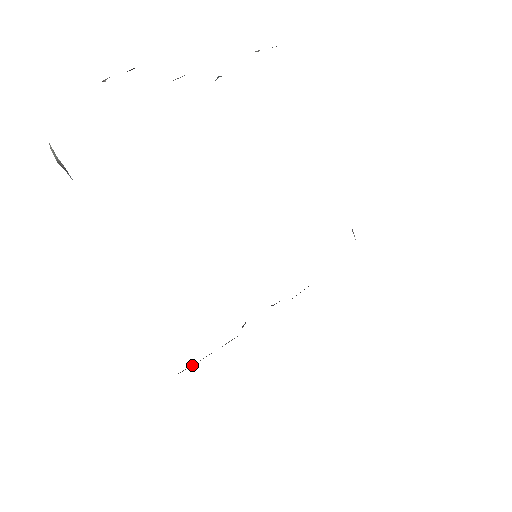
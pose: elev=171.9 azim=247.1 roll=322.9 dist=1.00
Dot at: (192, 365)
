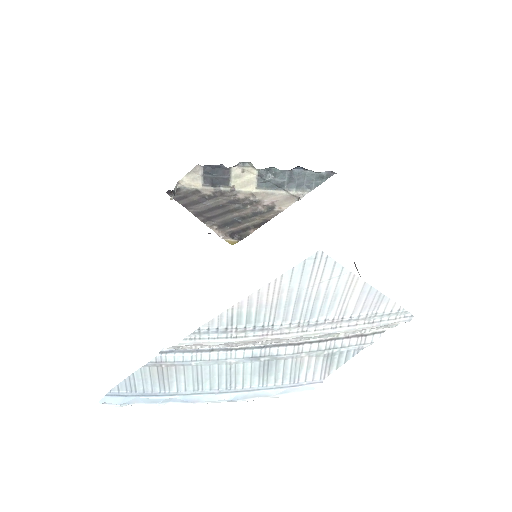
Dot at: occluded
